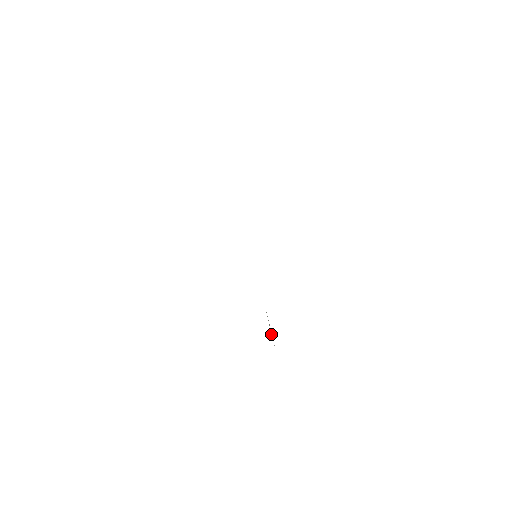
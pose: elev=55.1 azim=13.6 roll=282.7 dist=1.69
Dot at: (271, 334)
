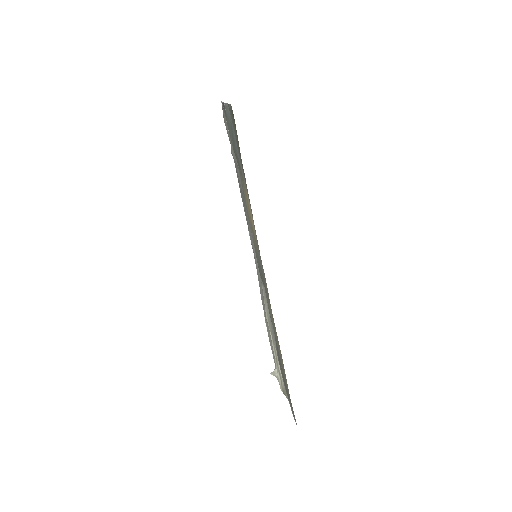
Dot at: (274, 371)
